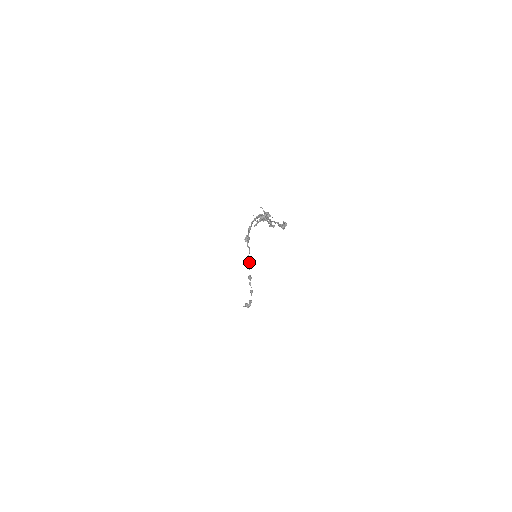
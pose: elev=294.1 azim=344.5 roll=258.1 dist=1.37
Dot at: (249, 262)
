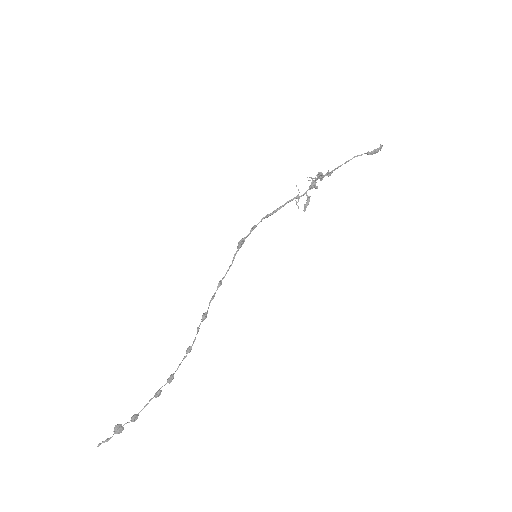
Dot at: (219, 286)
